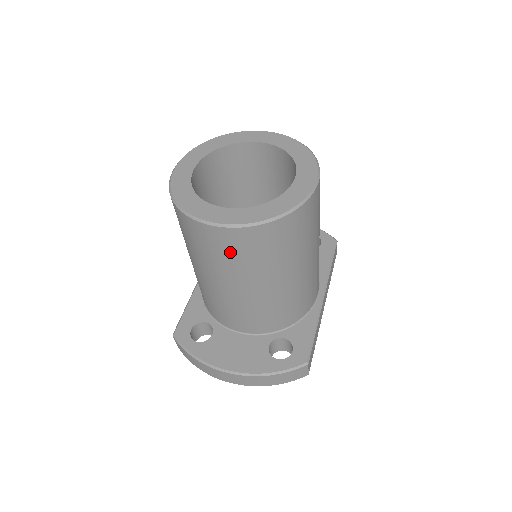
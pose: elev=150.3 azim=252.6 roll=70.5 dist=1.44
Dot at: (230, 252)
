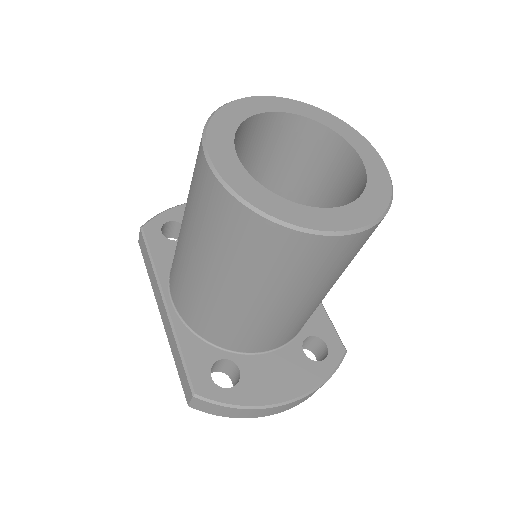
Dot at: (335, 262)
